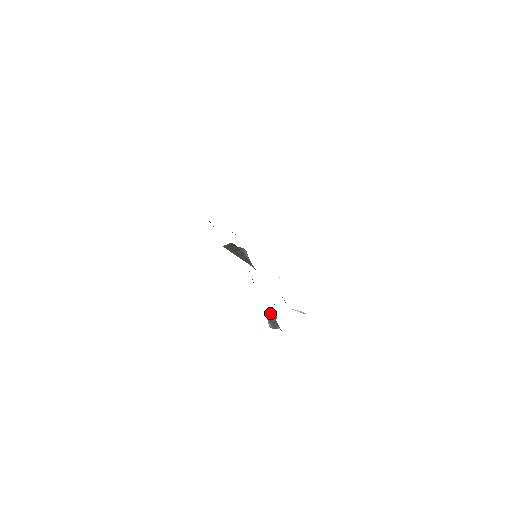
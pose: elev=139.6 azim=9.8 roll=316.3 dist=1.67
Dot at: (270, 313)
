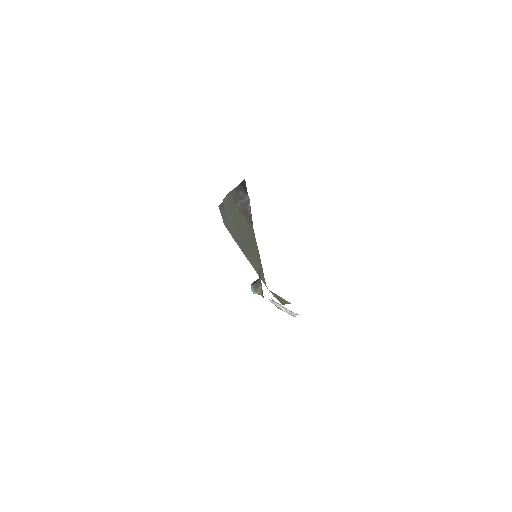
Dot at: occluded
